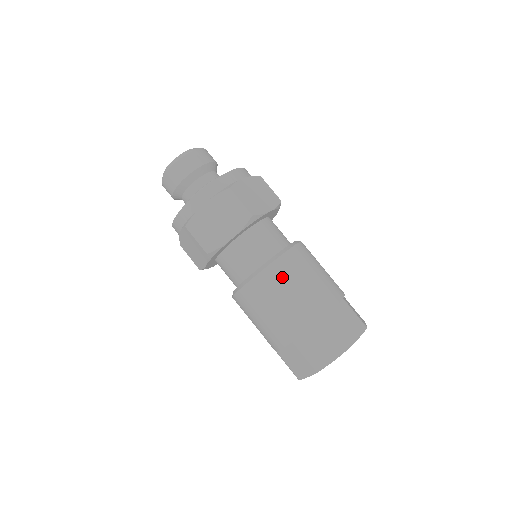
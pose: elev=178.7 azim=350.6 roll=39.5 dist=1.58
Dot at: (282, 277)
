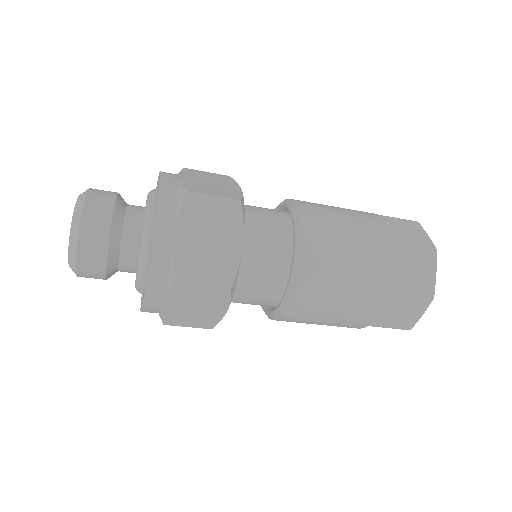
Dot at: (325, 239)
